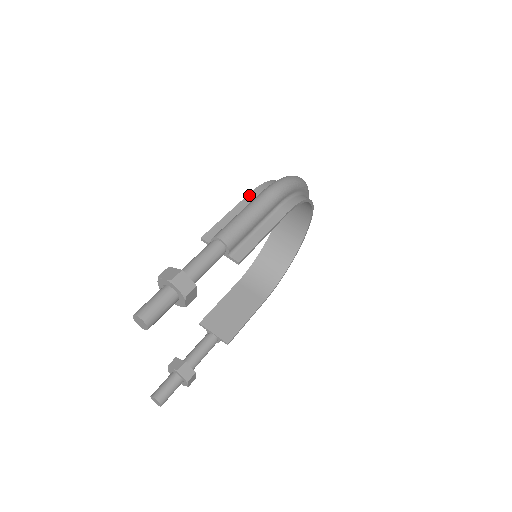
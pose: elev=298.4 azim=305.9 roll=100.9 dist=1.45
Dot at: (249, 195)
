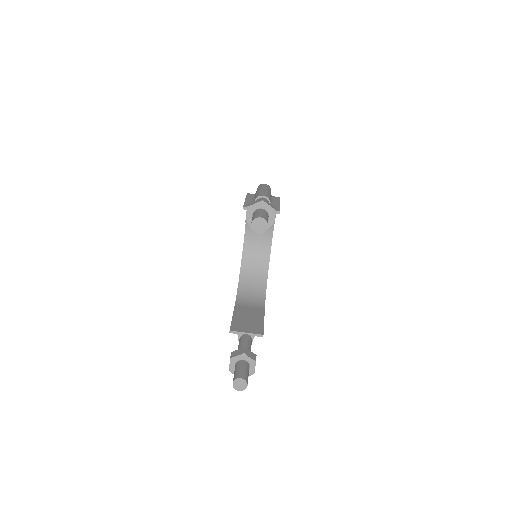
Dot at: (248, 194)
